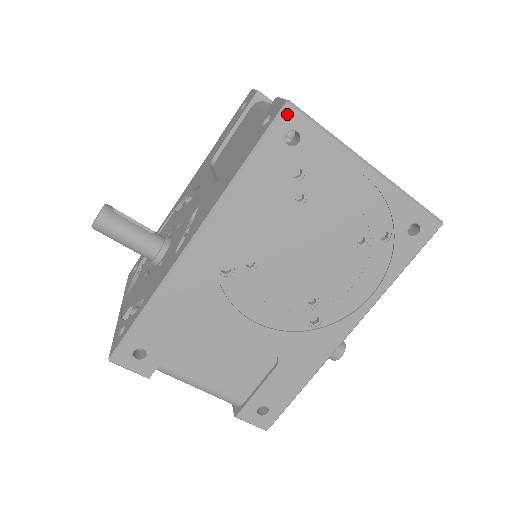
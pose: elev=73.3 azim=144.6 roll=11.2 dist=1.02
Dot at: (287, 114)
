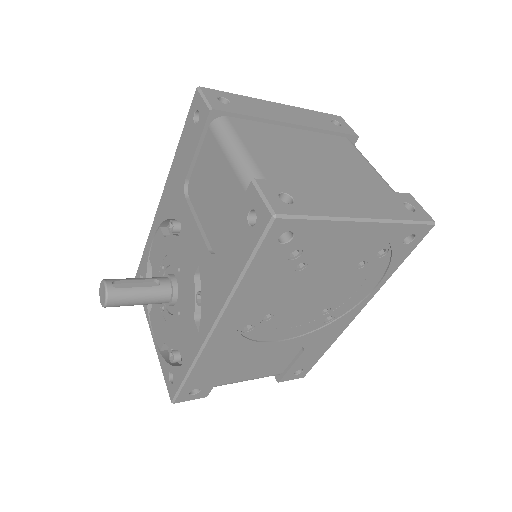
Dot at: (276, 225)
